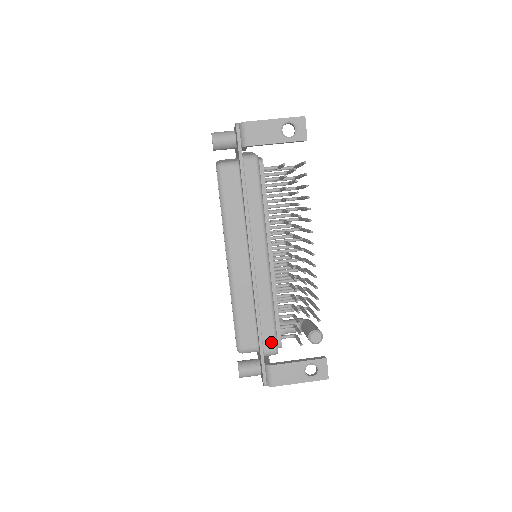
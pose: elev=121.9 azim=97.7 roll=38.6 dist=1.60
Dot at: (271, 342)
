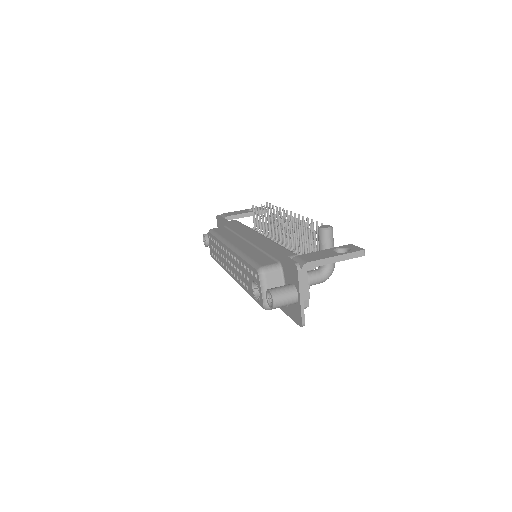
Dot at: (288, 253)
